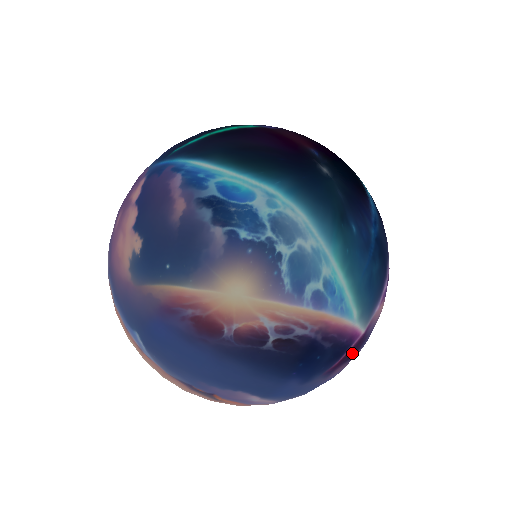
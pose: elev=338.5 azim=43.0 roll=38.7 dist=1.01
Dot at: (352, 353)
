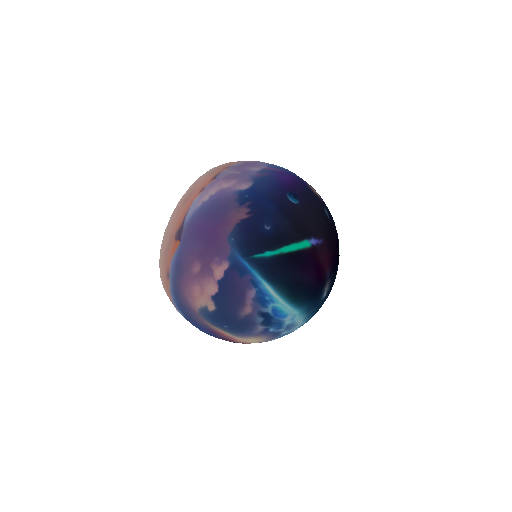
Dot at: occluded
